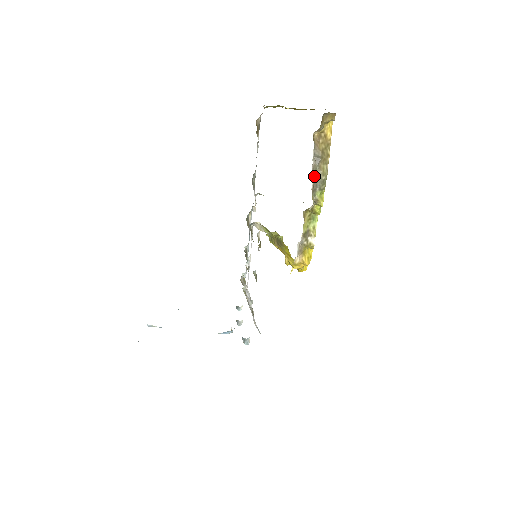
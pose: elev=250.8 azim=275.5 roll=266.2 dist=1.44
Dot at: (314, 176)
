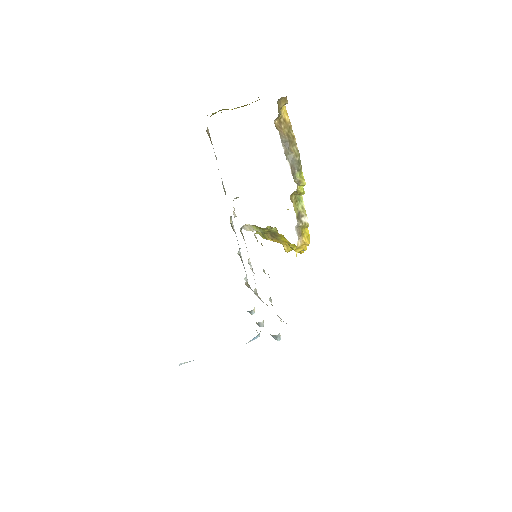
Dot at: (289, 160)
